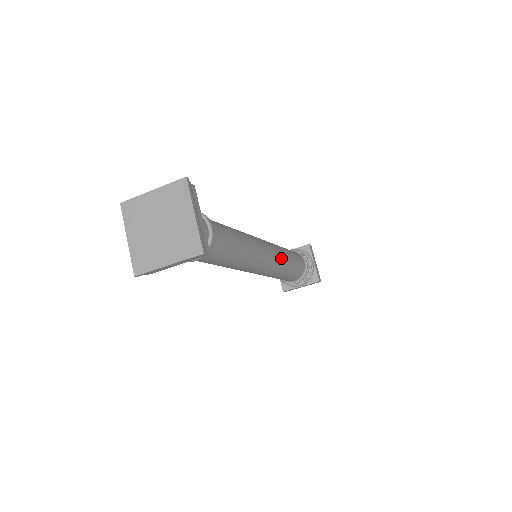
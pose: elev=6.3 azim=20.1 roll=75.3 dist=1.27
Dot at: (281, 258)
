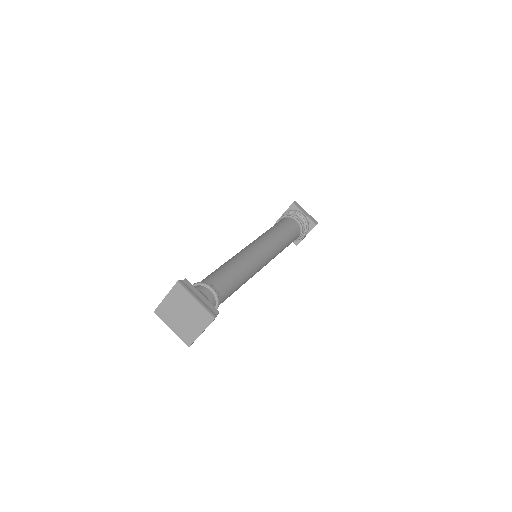
Dot at: occluded
